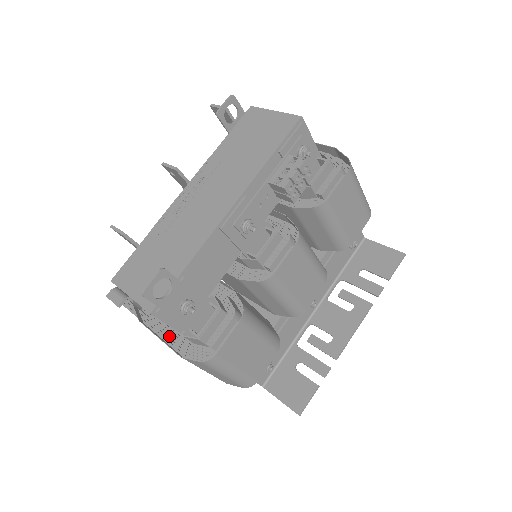
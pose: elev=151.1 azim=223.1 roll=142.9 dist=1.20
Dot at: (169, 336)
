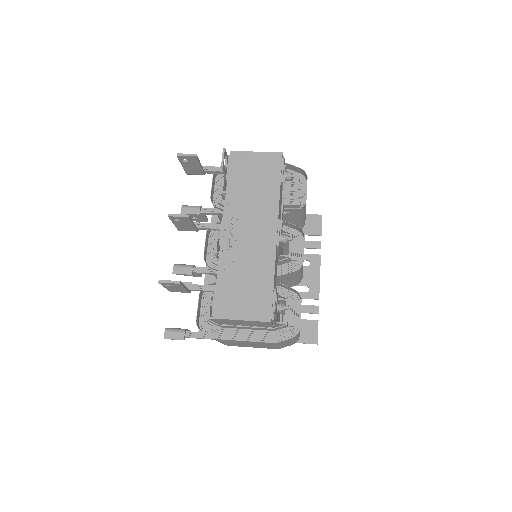
Dot at: (249, 336)
